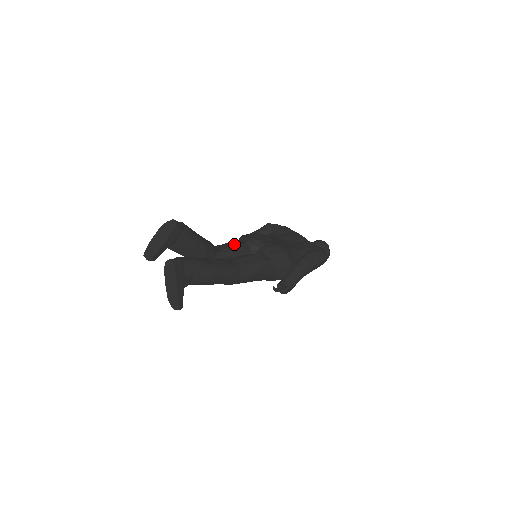
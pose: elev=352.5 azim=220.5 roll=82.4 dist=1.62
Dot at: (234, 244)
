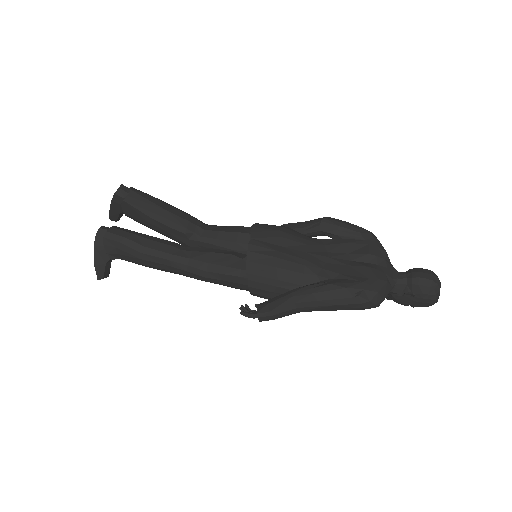
Dot at: (229, 231)
